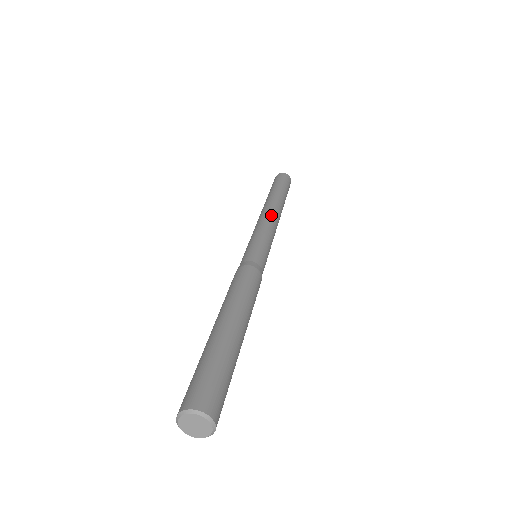
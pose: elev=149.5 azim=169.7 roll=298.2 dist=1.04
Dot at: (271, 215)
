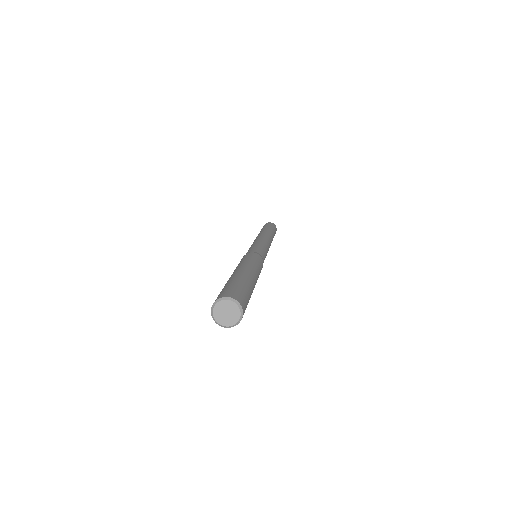
Dot at: (269, 240)
